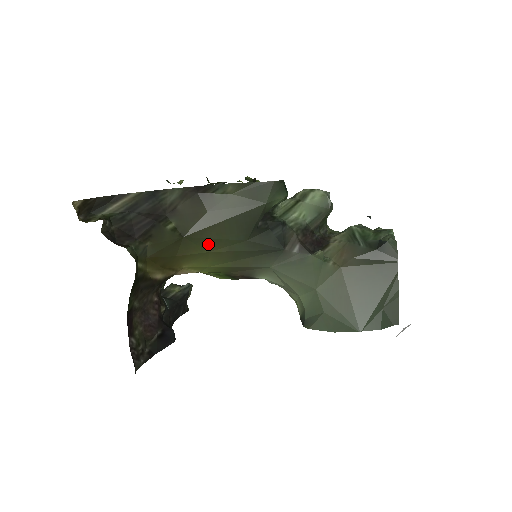
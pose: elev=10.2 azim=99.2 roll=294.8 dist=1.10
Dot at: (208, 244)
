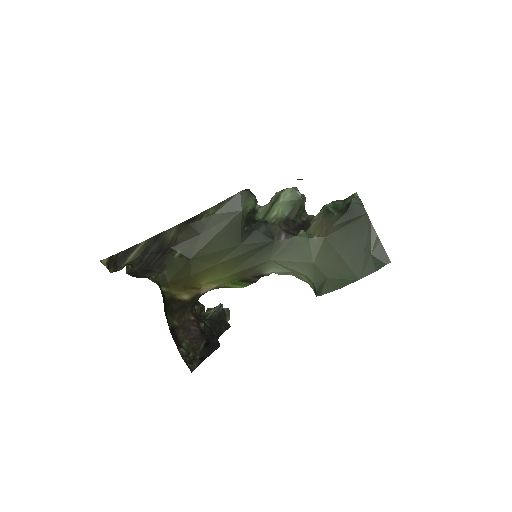
Dot at: (212, 258)
